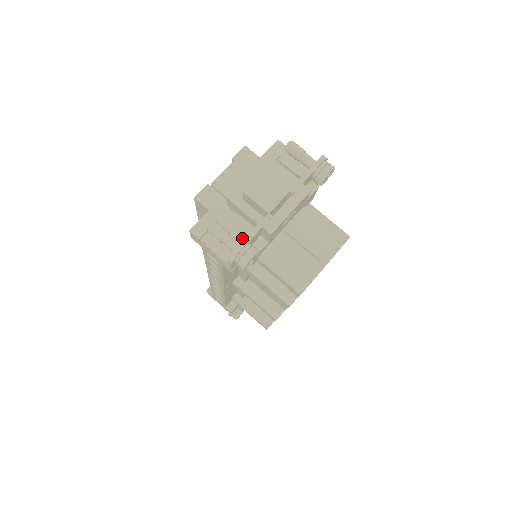
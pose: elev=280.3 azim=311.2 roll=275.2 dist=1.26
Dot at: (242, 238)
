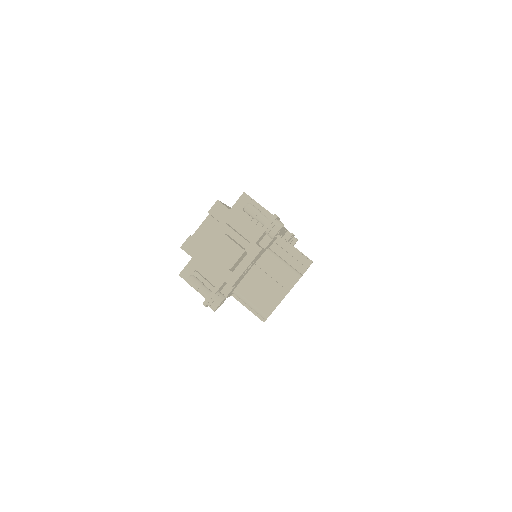
Dot at: (217, 280)
